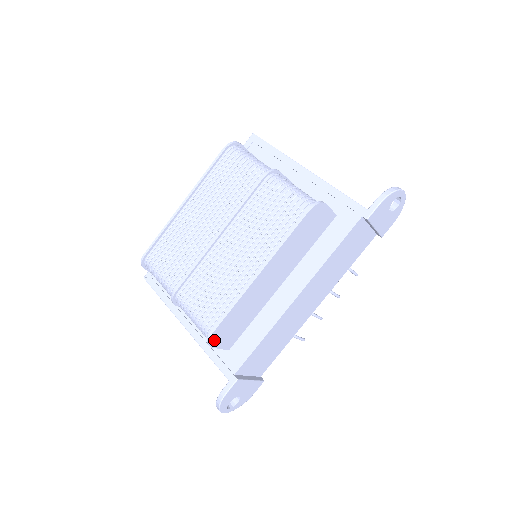
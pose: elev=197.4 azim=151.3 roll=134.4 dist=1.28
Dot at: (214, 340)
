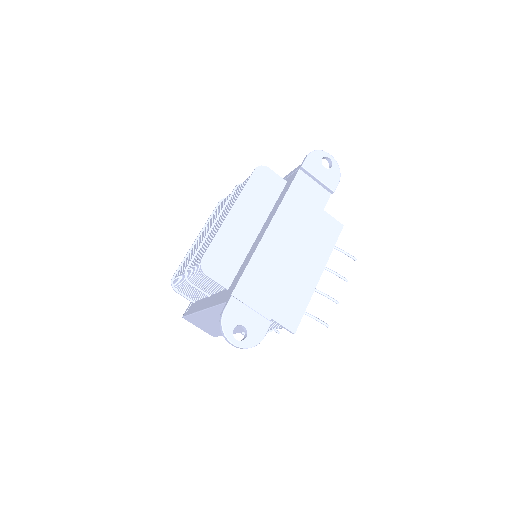
Dot at: (207, 268)
